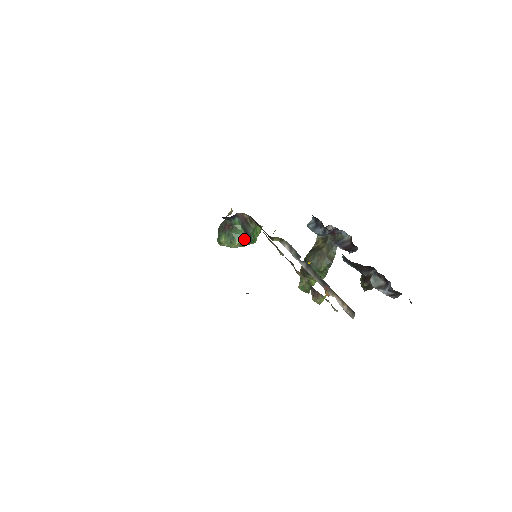
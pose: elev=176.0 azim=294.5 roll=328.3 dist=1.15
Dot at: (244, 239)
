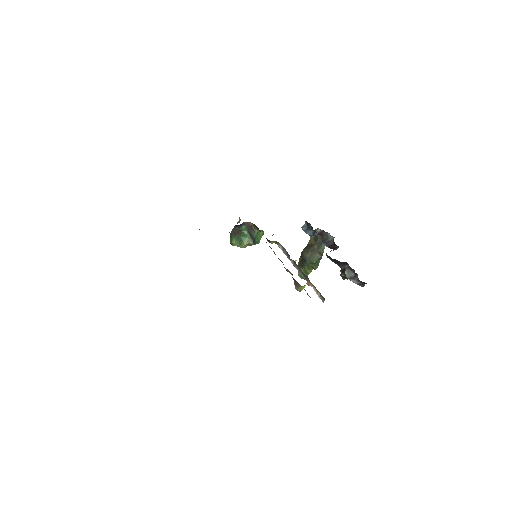
Dot at: (250, 241)
